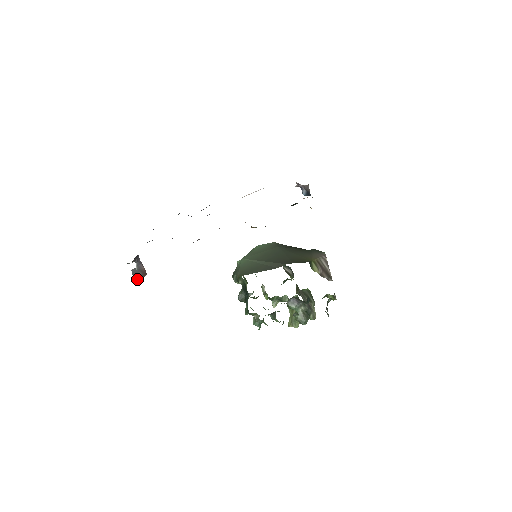
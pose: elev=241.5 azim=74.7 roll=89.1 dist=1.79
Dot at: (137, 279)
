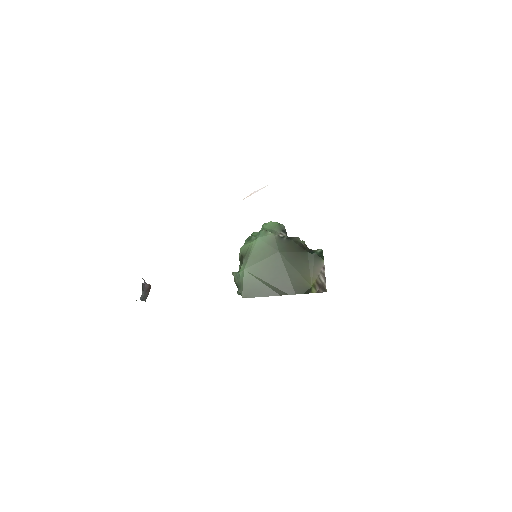
Dot at: (145, 298)
